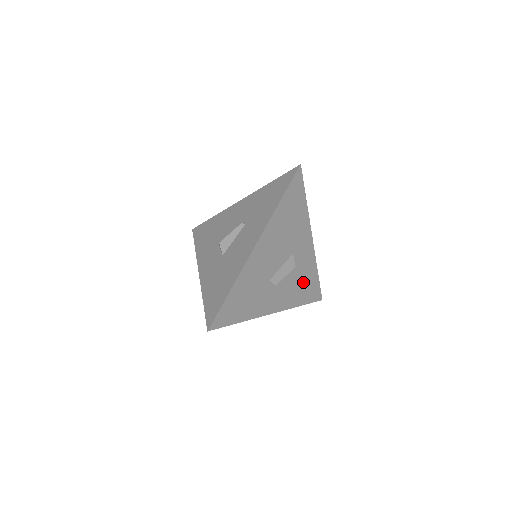
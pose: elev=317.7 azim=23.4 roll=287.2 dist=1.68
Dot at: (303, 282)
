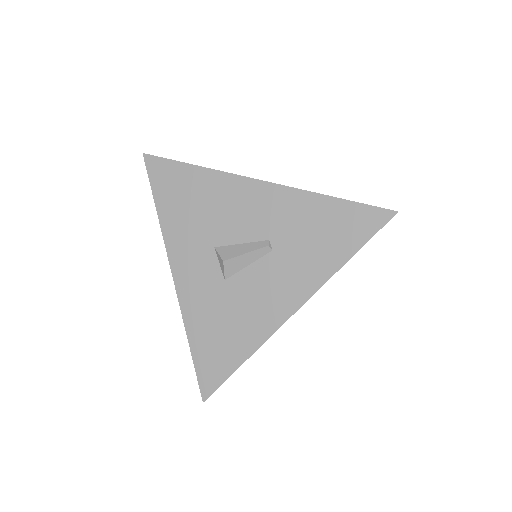
Dot at: occluded
